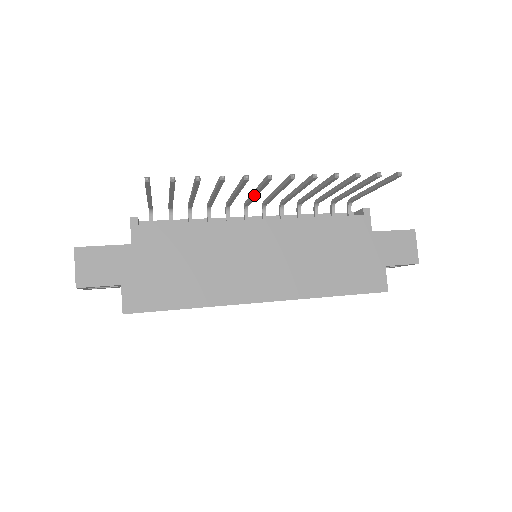
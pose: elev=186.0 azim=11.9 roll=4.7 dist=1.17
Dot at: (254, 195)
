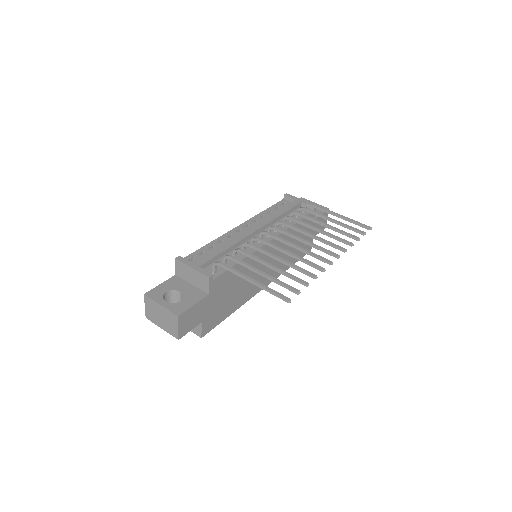
Dot at: (293, 247)
